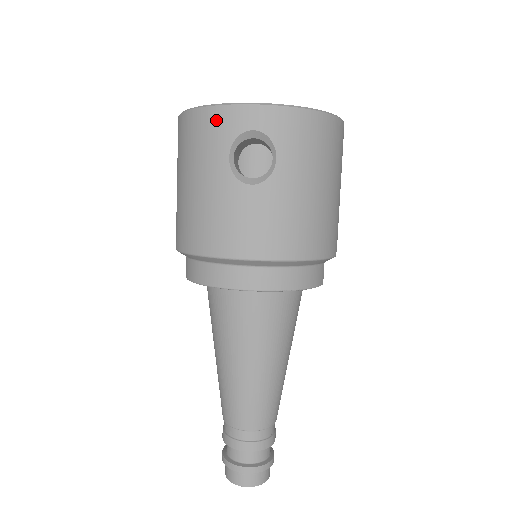
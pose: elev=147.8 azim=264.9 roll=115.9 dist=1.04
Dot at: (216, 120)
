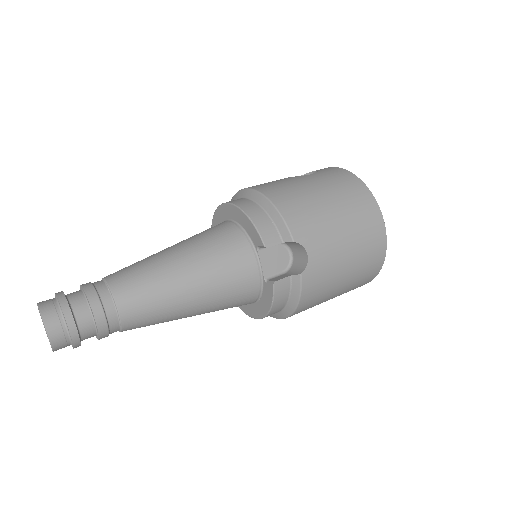
Dot at: occluded
